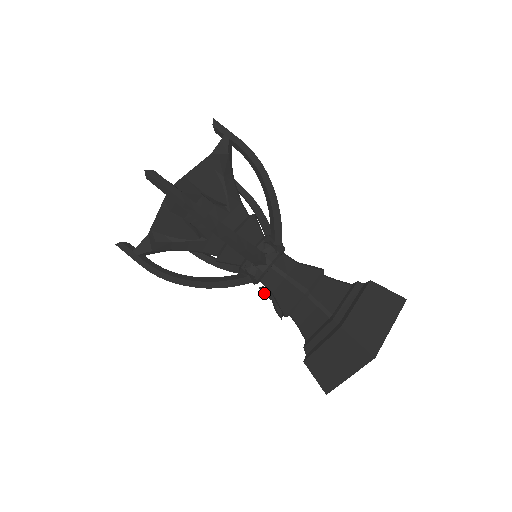
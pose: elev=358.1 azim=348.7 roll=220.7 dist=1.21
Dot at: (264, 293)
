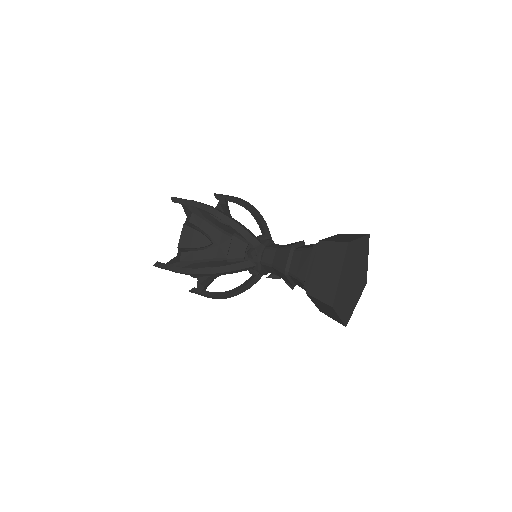
Dot at: (273, 278)
